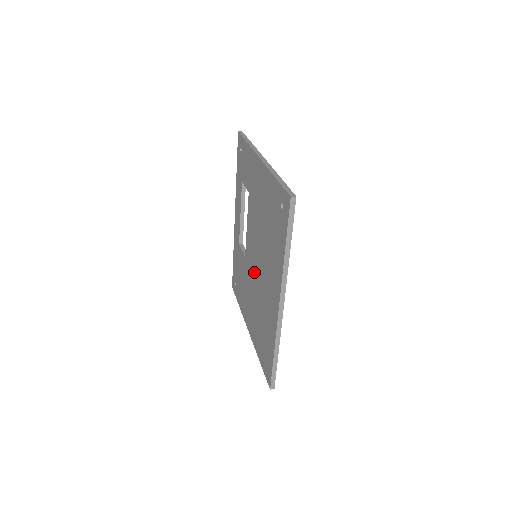
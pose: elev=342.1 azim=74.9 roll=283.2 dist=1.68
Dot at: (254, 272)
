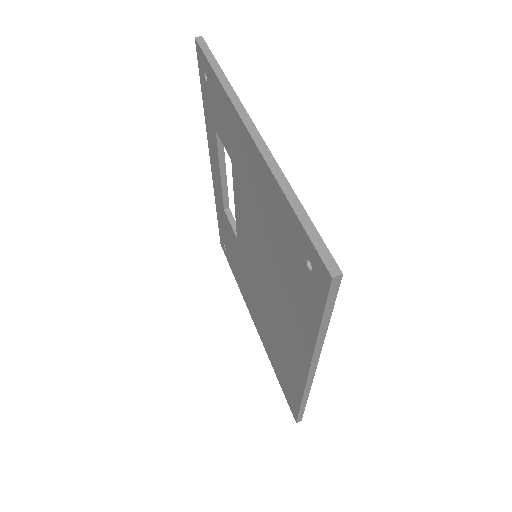
Dot at: (256, 277)
